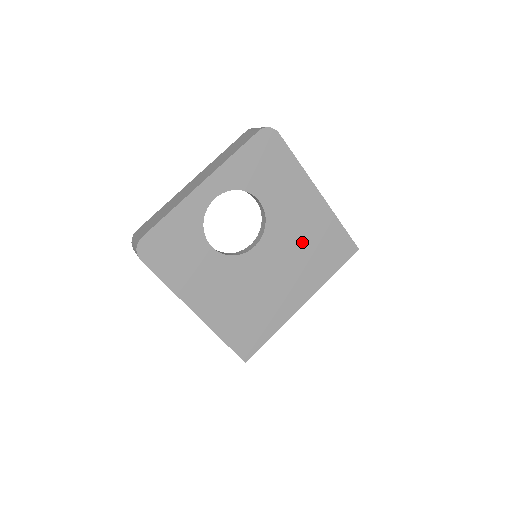
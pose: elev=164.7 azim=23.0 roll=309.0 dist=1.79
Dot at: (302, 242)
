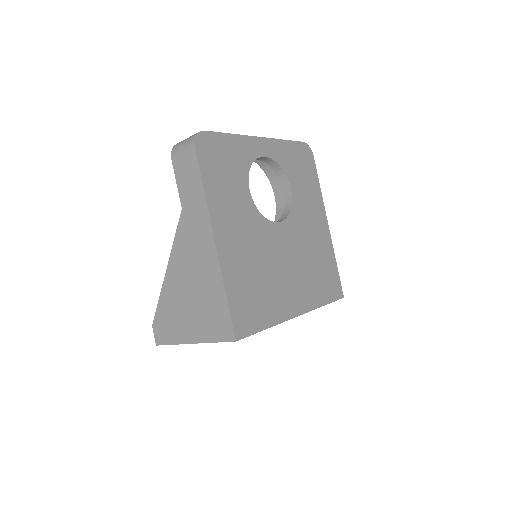
Dot at: (309, 252)
